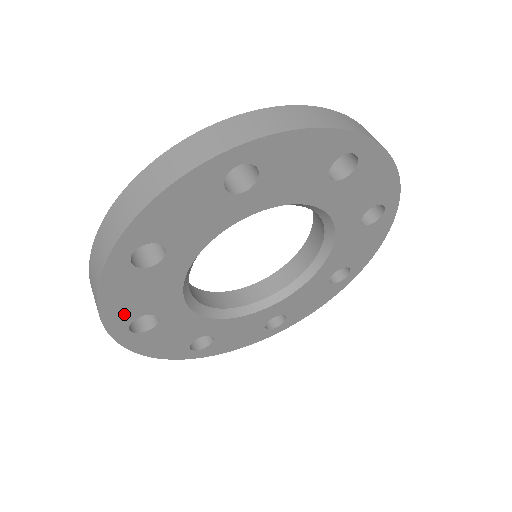
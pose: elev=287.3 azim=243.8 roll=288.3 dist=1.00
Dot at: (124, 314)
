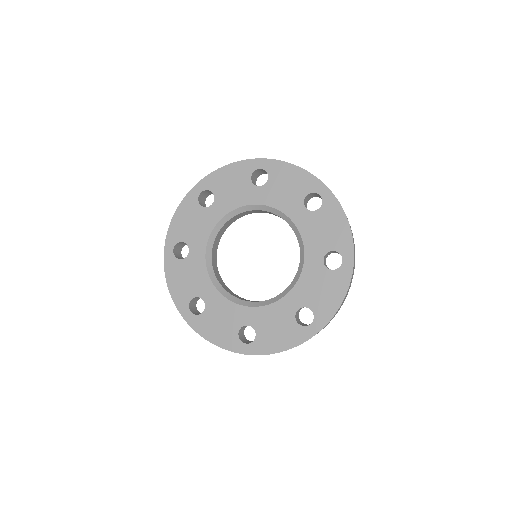
Dot at: (178, 233)
